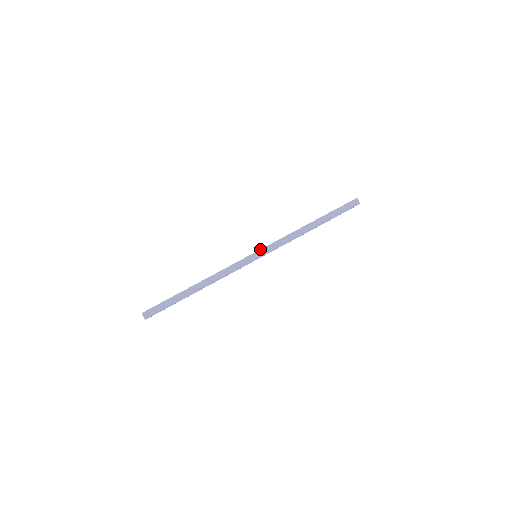
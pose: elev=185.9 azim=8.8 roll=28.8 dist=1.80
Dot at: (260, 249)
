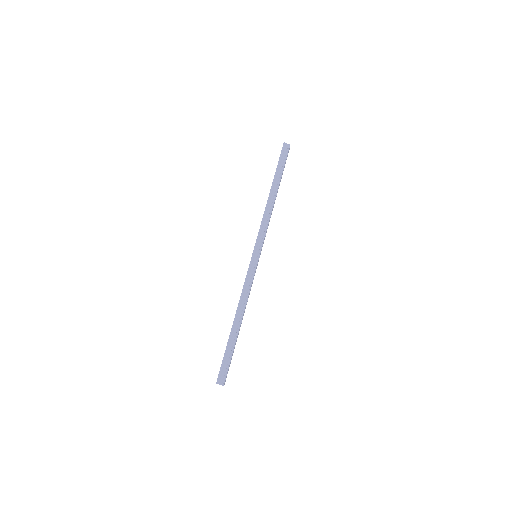
Dot at: occluded
